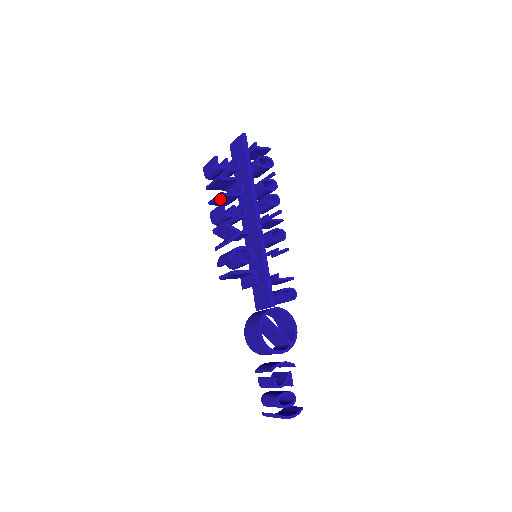
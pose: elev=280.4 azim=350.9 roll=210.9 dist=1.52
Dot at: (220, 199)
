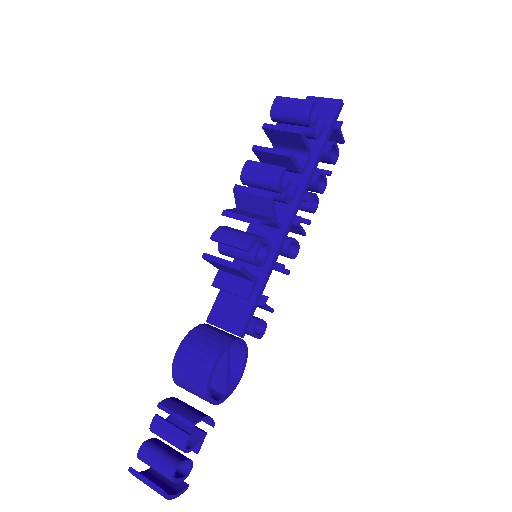
Dot at: (278, 157)
